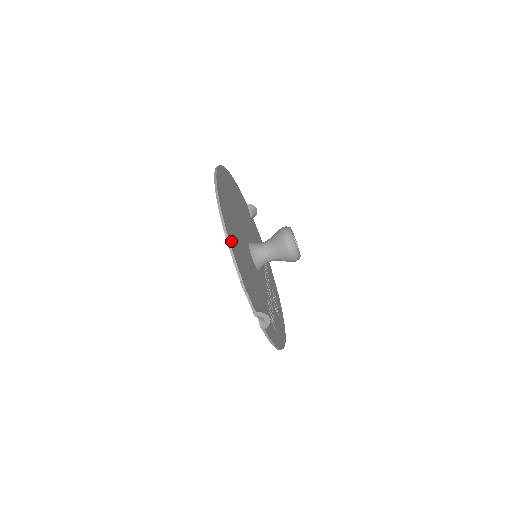
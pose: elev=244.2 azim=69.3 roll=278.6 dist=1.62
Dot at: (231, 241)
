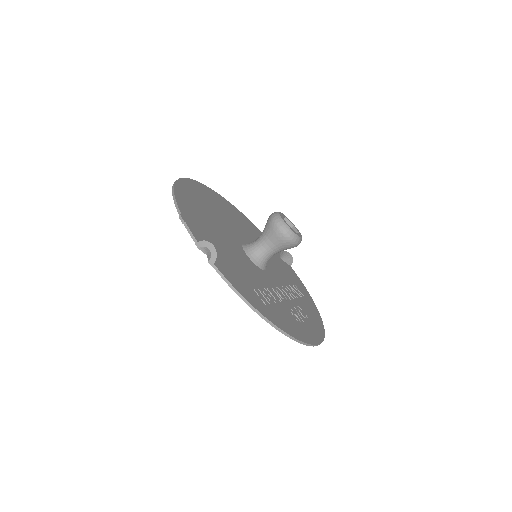
Dot at: (180, 196)
